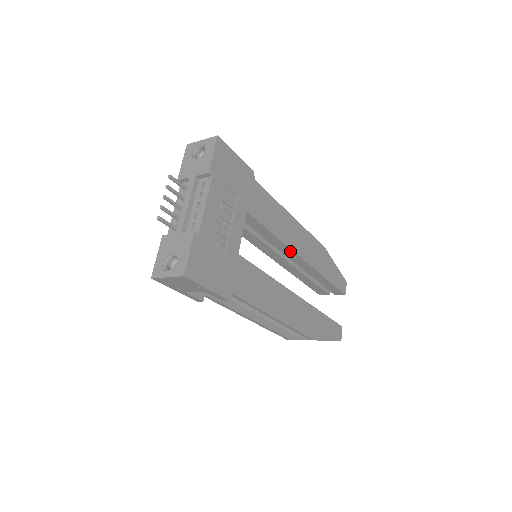
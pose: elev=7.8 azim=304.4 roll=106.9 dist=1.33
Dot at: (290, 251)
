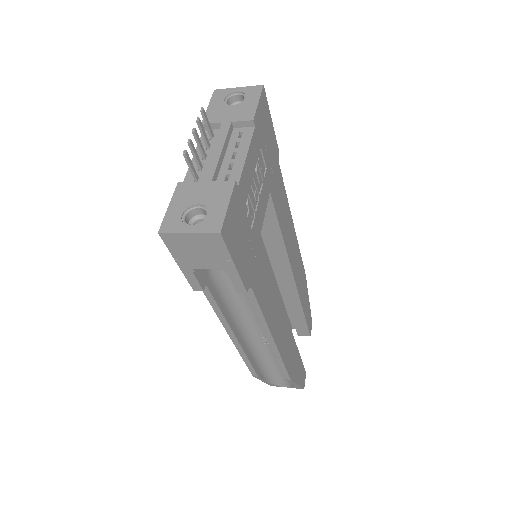
Dot at: (286, 263)
